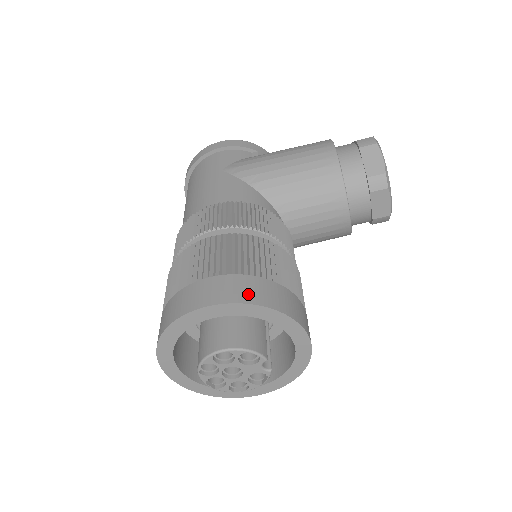
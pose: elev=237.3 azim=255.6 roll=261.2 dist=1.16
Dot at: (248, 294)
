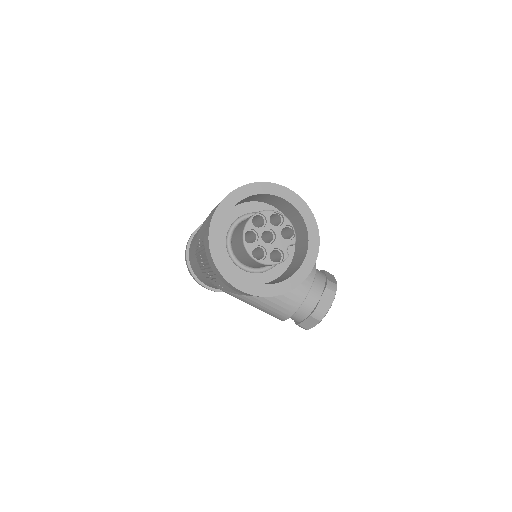
Dot at: occluded
